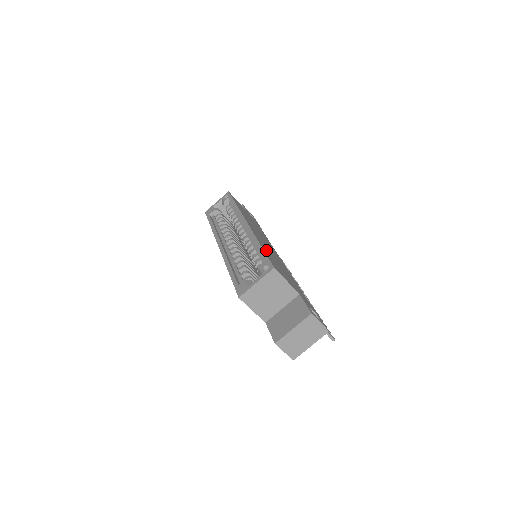
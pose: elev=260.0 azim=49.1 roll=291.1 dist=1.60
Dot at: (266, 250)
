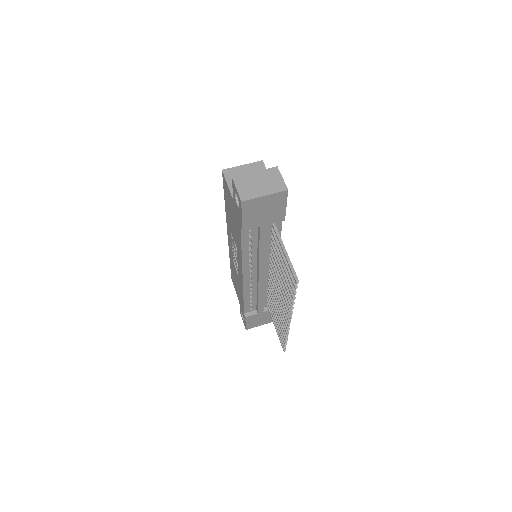
Dot at: occluded
